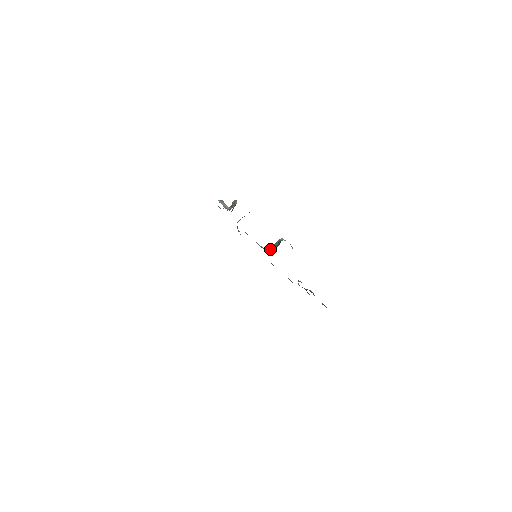
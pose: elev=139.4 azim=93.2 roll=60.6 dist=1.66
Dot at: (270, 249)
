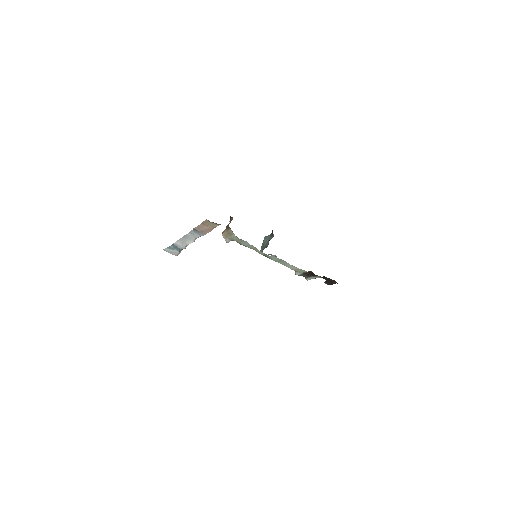
Dot at: (262, 248)
